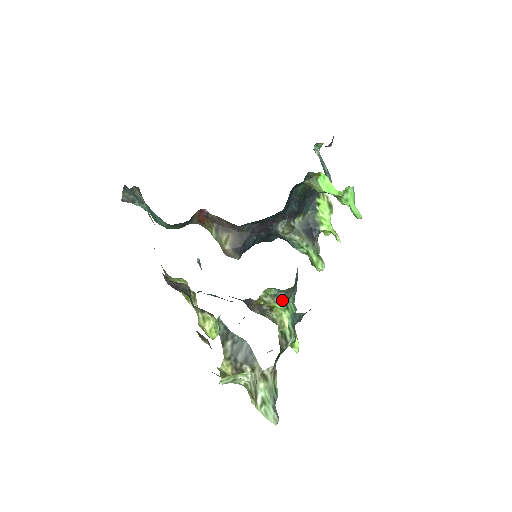
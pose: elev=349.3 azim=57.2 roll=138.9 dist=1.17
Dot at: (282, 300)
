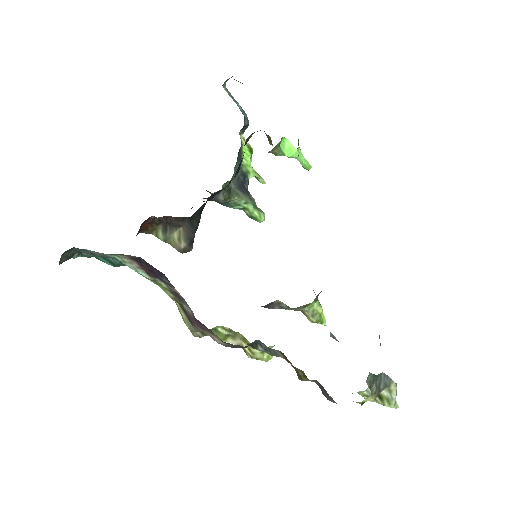
Dot at: (318, 295)
